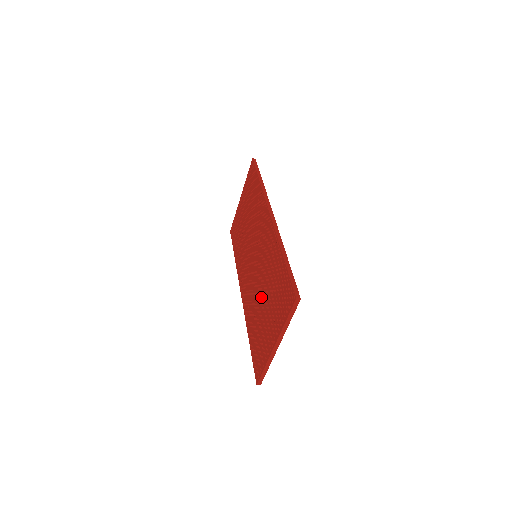
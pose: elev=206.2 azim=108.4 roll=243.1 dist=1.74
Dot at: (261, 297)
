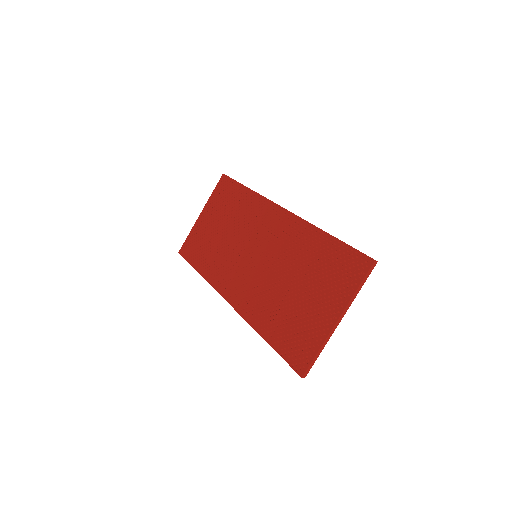
Dot at: (287, 287)
